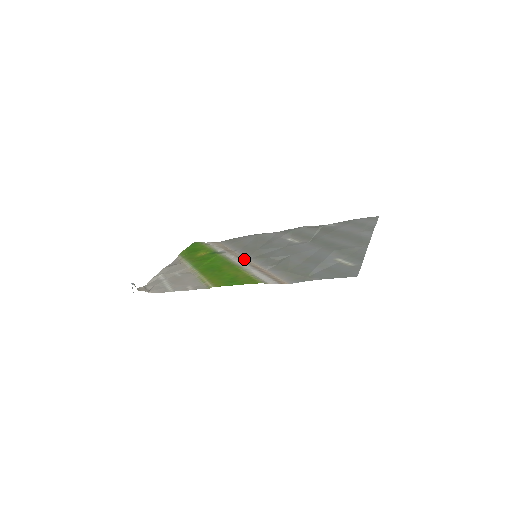
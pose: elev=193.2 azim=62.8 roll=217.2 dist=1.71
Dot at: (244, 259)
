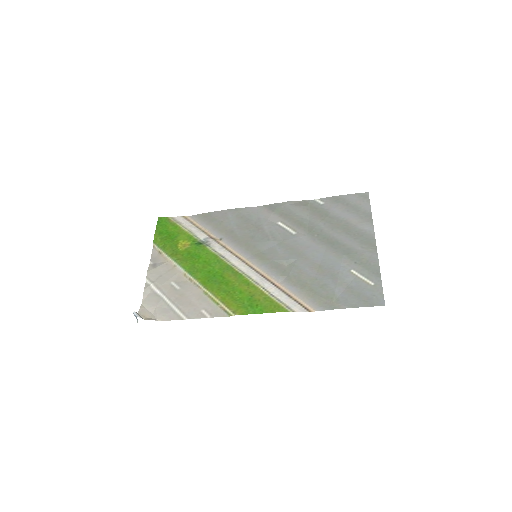
Dot at: (243, 259)
